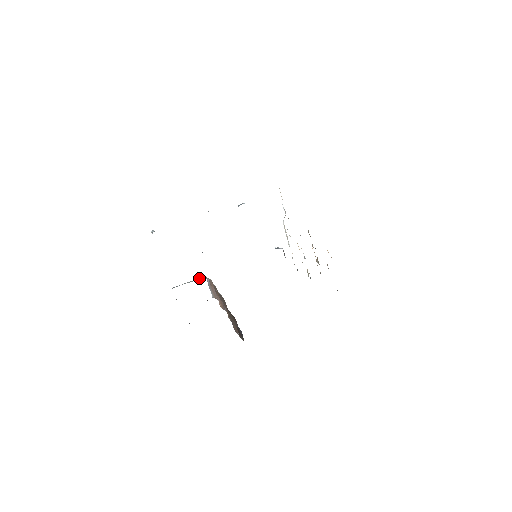
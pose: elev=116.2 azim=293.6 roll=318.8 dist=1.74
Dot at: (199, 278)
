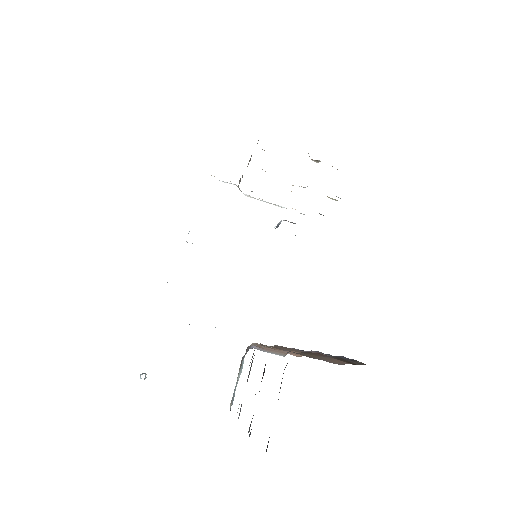
Dot at: occluded
